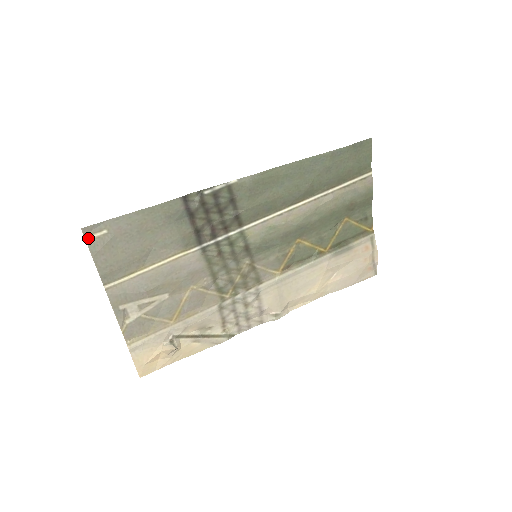
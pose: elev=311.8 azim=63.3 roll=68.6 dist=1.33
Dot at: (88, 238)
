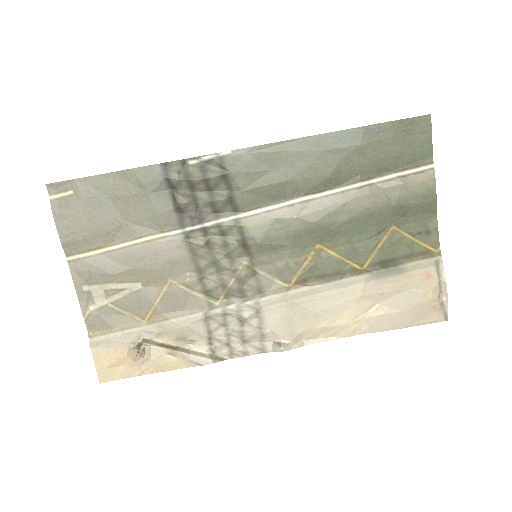
Dot at: (53, 197)
